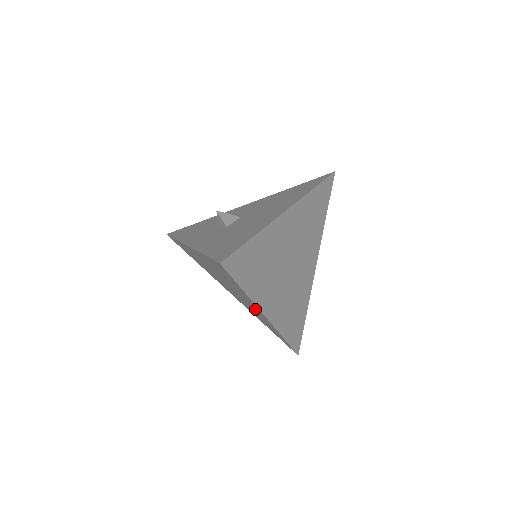
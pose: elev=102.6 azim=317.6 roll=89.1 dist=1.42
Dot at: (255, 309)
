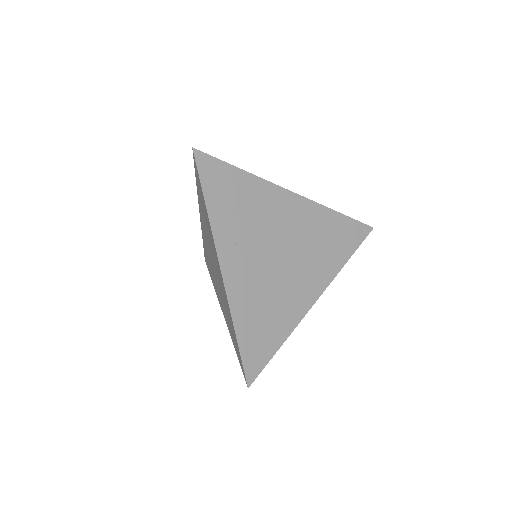
Dot at: (219, 272)
